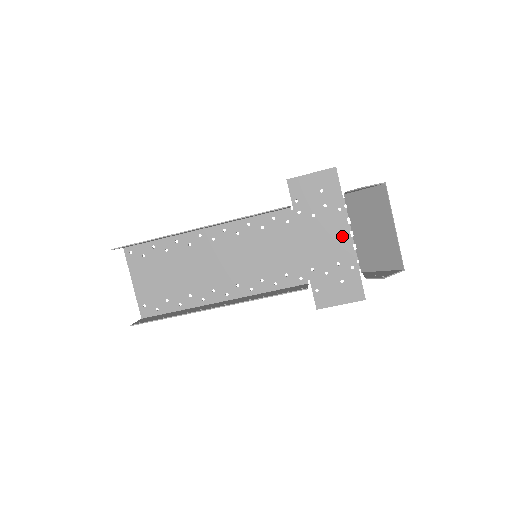
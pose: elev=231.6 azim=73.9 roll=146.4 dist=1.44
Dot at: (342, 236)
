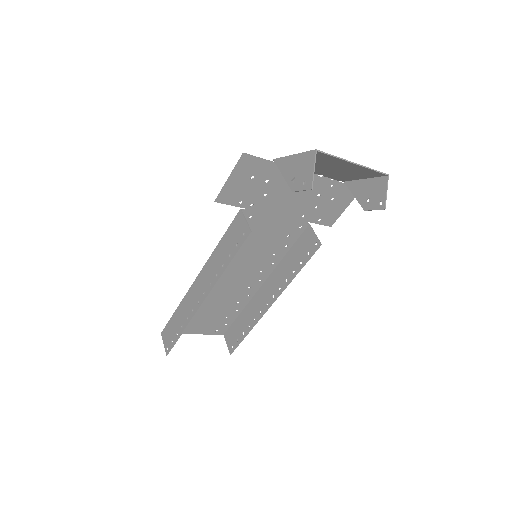
Dot at: occluded
